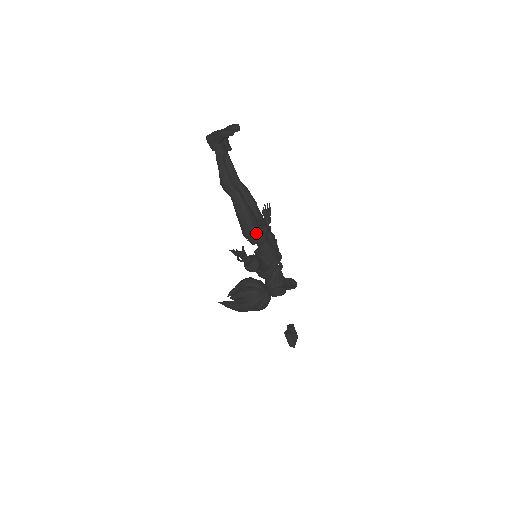
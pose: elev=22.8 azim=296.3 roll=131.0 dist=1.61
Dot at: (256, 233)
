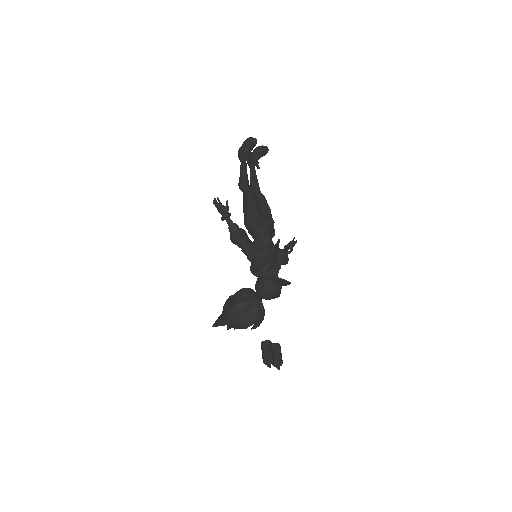
Dot at: (255, 217)
